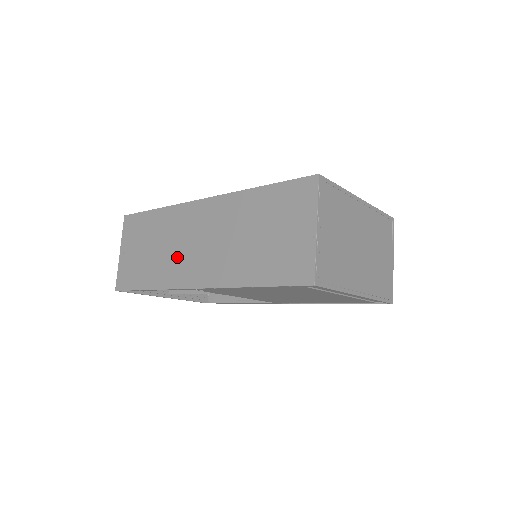
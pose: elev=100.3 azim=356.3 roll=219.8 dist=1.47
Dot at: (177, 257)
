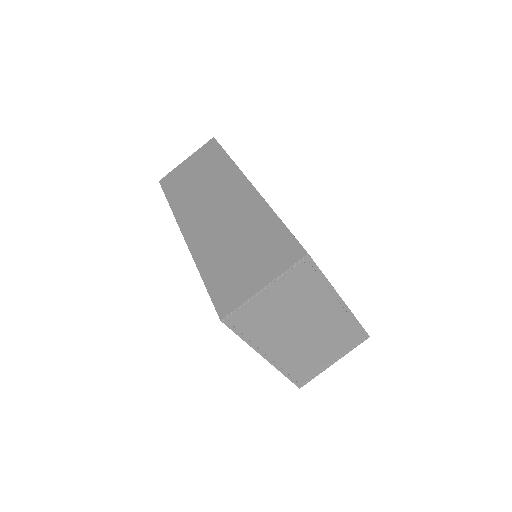
Dot at: (200, 203)
